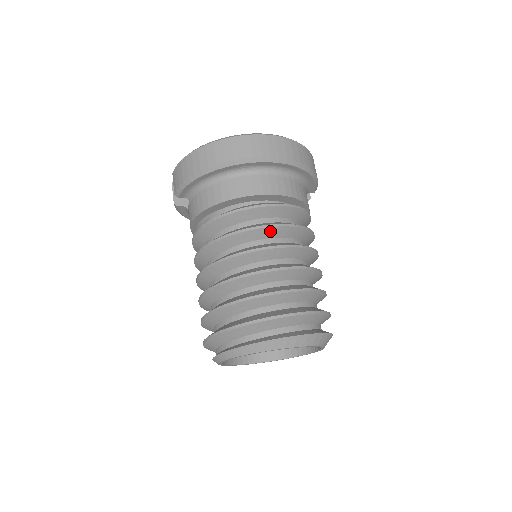
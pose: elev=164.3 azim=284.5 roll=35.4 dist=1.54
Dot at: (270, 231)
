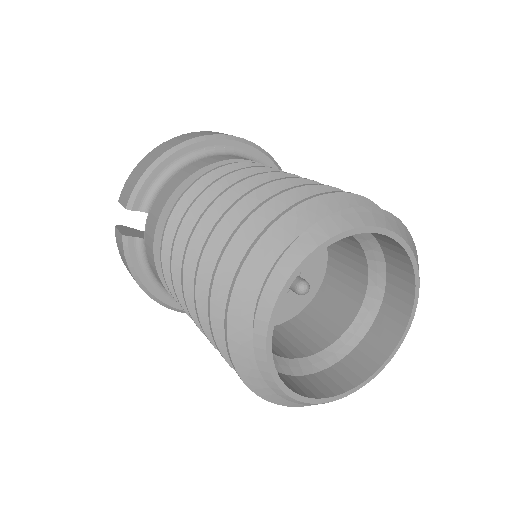
Dot at: occluded
